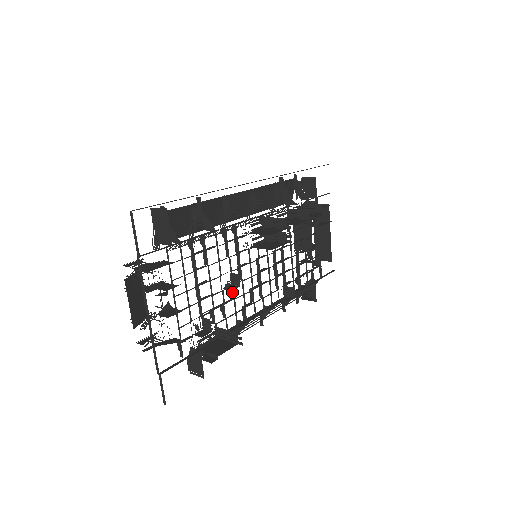
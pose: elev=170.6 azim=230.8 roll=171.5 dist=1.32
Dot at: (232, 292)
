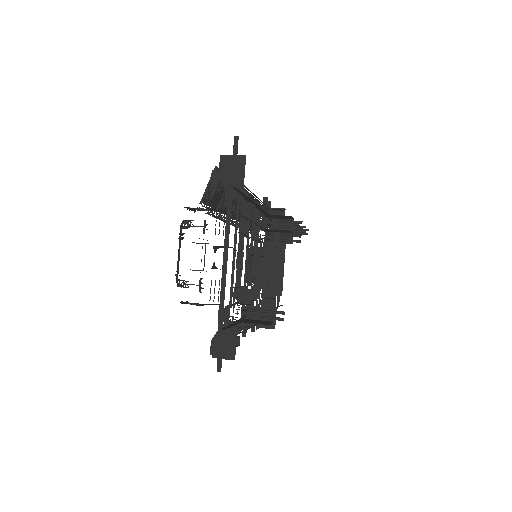
Dot at: (250, 278)
